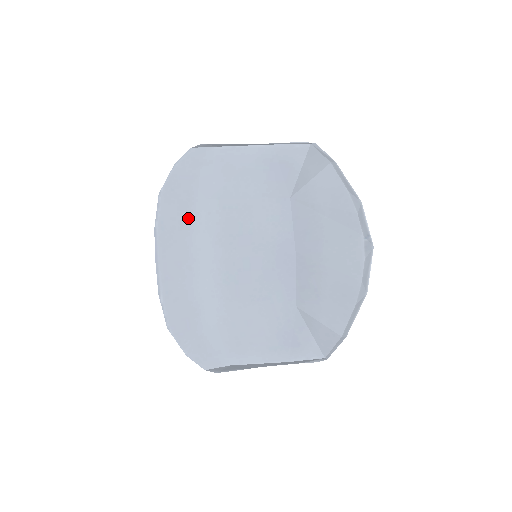
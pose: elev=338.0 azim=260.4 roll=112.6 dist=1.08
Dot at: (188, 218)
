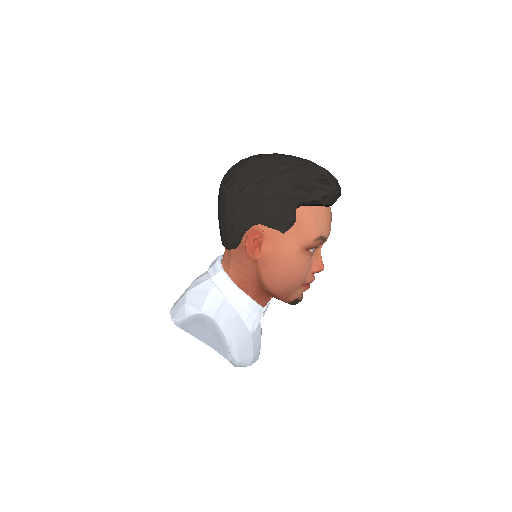
Dot at: occluded
